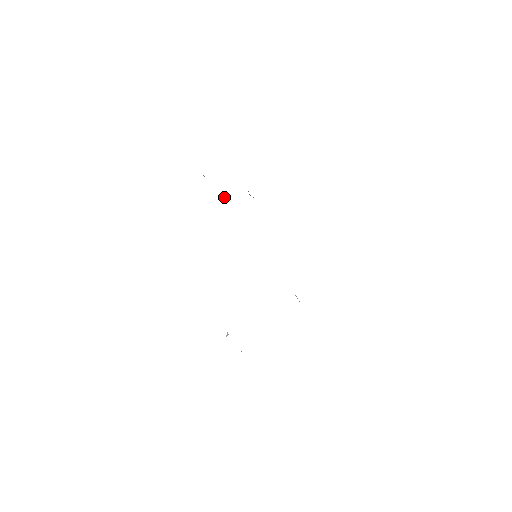
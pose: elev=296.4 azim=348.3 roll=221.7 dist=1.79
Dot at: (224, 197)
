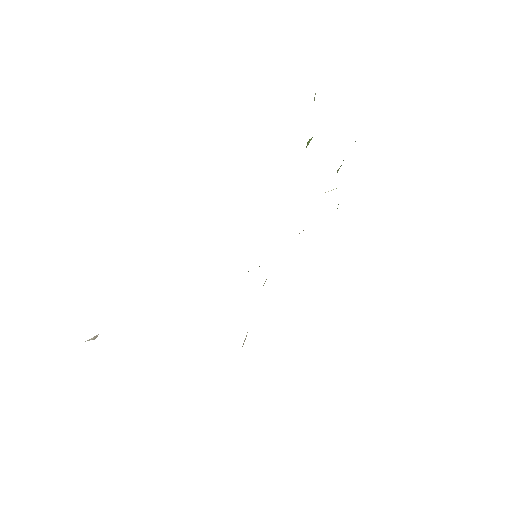
Dot at: (307, 145)
